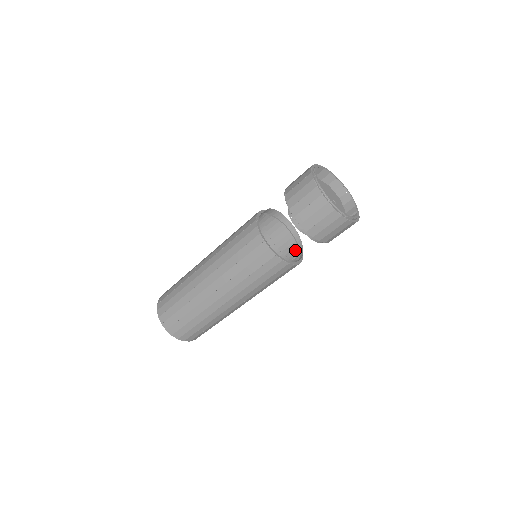
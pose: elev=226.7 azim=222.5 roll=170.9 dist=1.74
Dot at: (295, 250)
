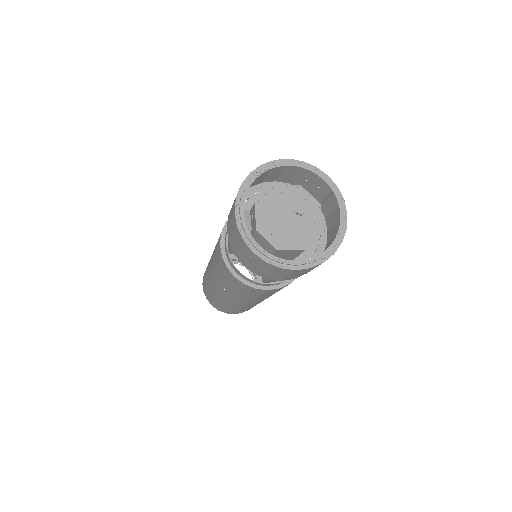
Dot at: occluded
